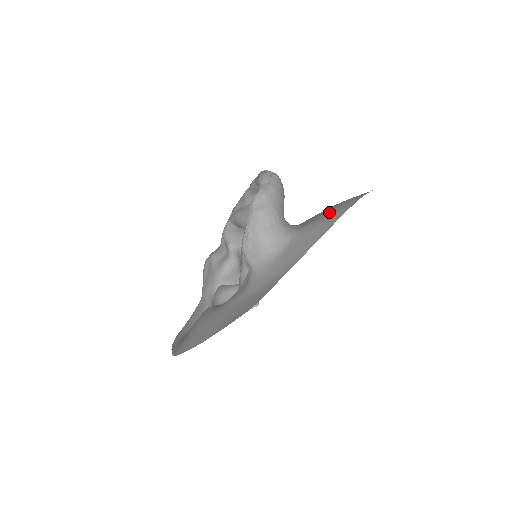
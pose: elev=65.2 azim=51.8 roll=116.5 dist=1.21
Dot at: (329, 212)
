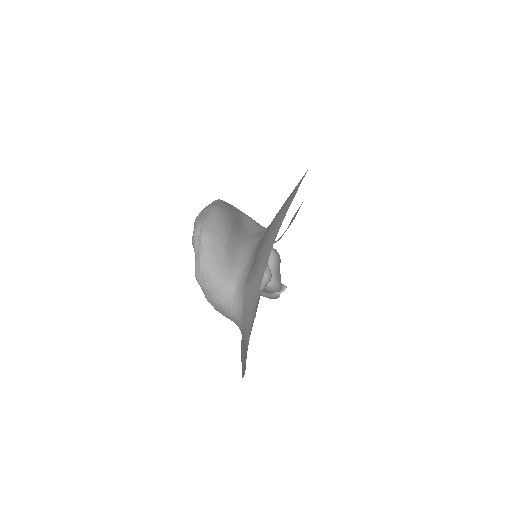
Dot at: (258, 261)
